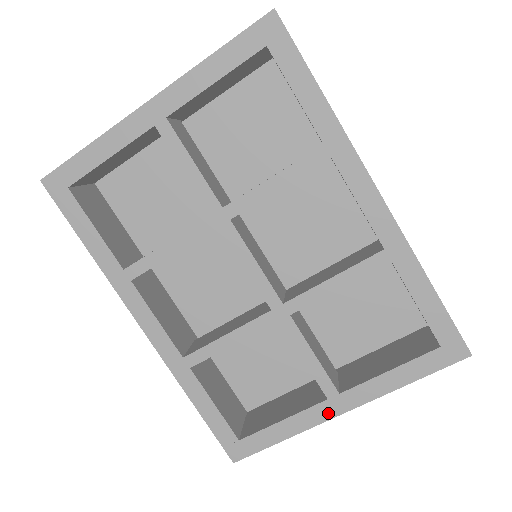
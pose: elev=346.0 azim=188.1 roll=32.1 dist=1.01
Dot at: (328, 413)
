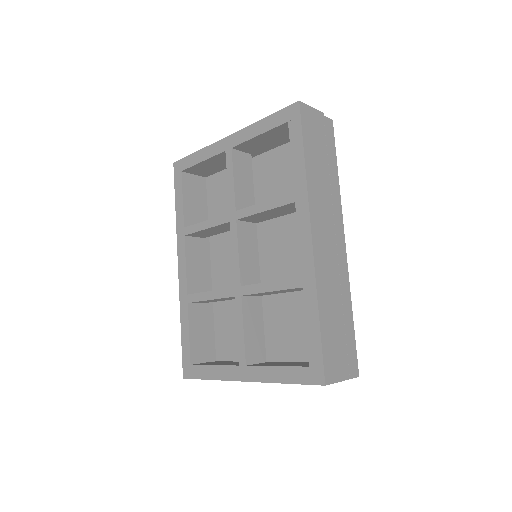
Dot at: (236, 376)
